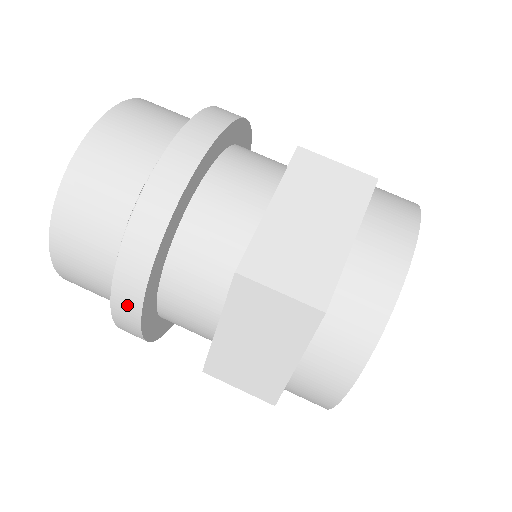
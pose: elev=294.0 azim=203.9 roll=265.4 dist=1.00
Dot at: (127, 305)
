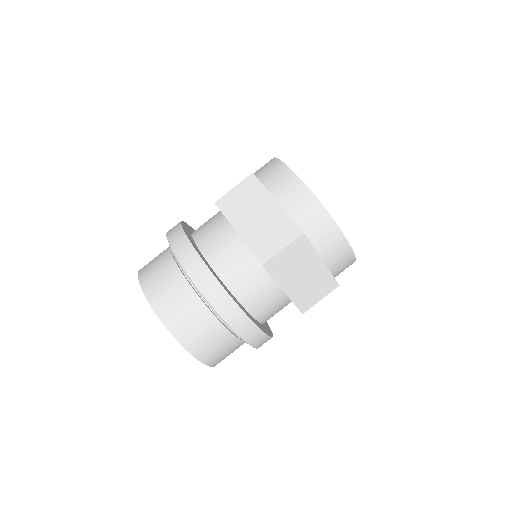
Dot at: (249, 331)
